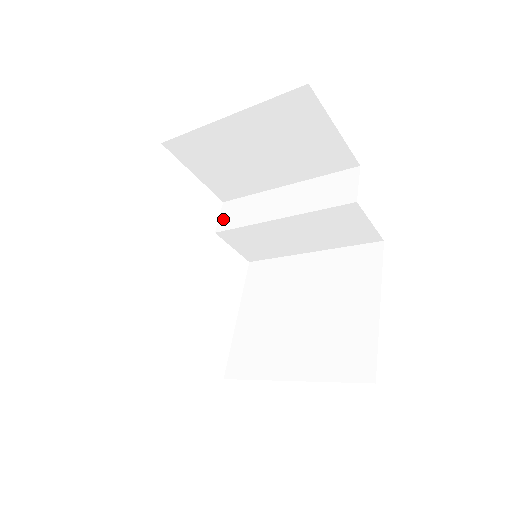
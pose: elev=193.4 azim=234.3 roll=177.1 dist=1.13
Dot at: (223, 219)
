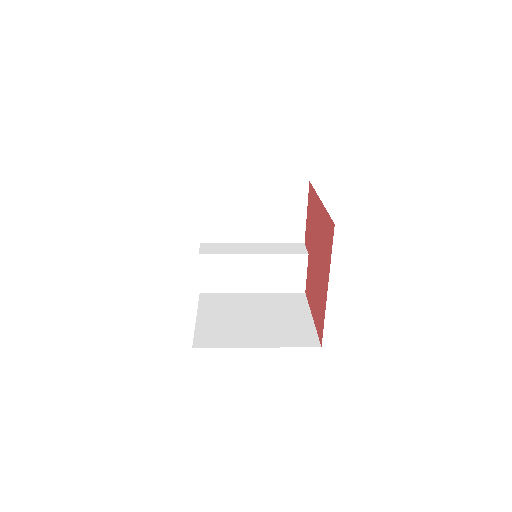
Dot at: (204, 249)
